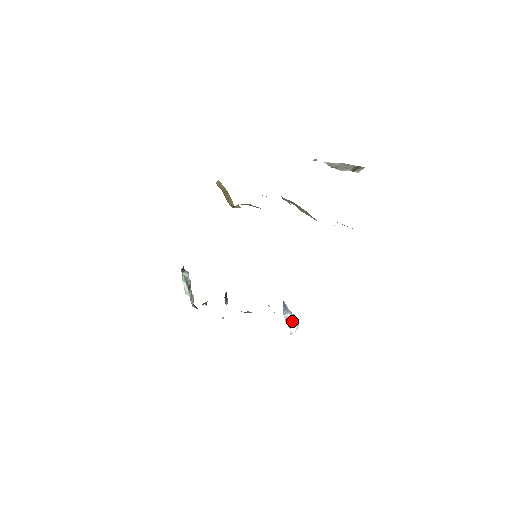
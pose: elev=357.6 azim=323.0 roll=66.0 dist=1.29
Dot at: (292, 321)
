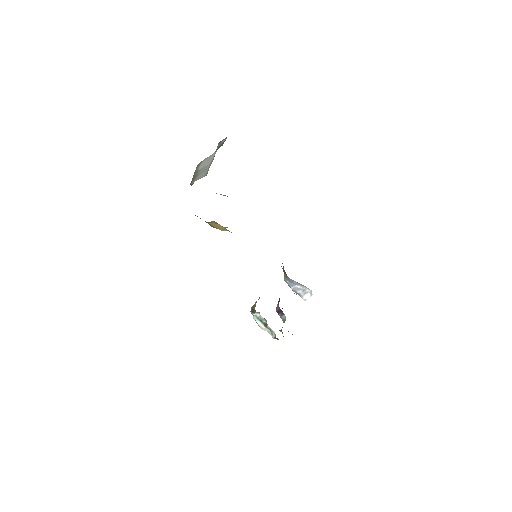
Dot at: (302, 290)
